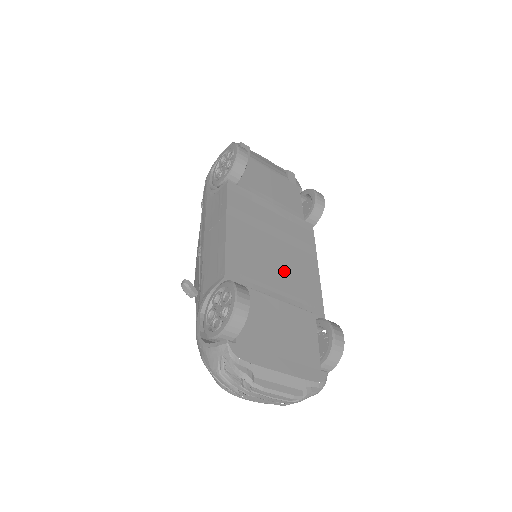
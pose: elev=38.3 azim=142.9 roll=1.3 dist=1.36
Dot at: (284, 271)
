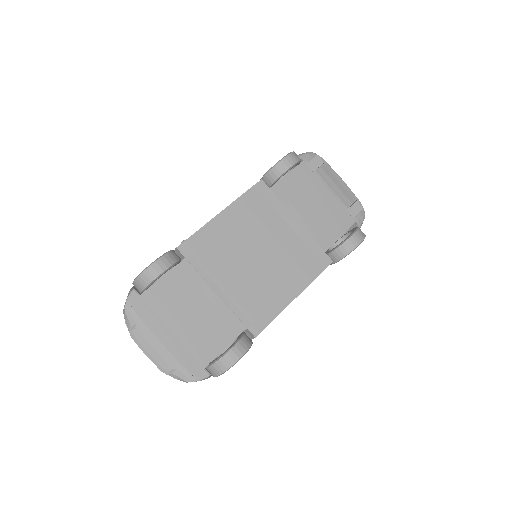
Dot at: (248, 277)
